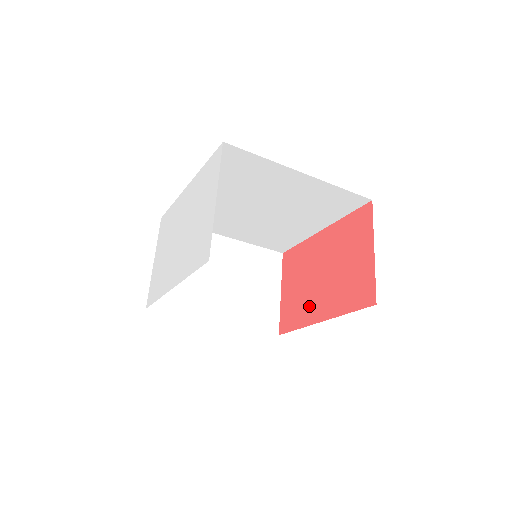
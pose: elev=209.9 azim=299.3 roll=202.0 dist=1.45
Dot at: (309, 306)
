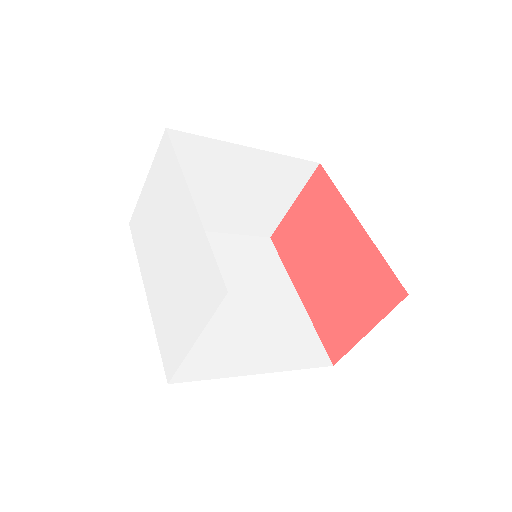
Dot at: (301, 266)
